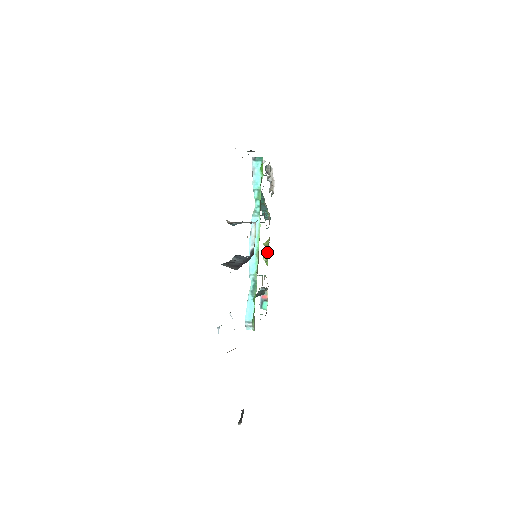
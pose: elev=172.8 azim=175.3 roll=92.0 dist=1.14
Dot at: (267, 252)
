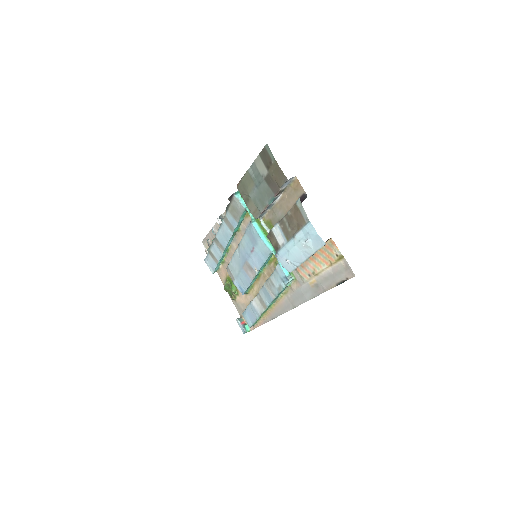
Dot at: (233, 285)
